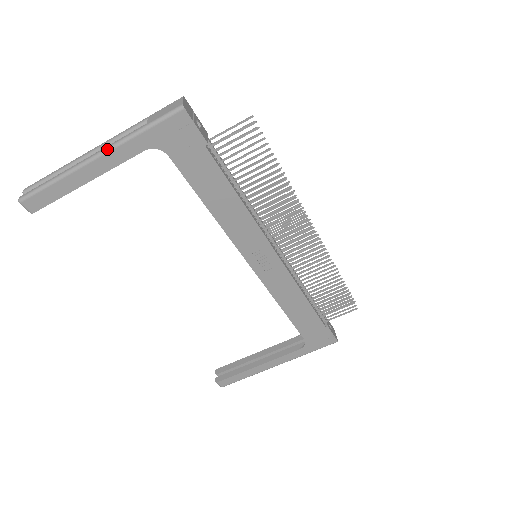
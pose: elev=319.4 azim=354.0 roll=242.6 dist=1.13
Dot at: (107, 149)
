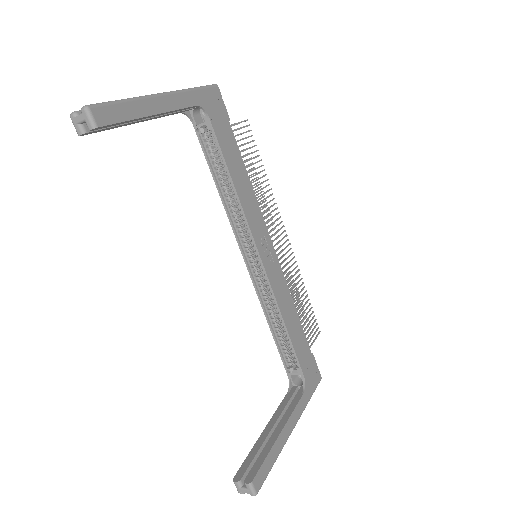
Dot at: (171, 91)
